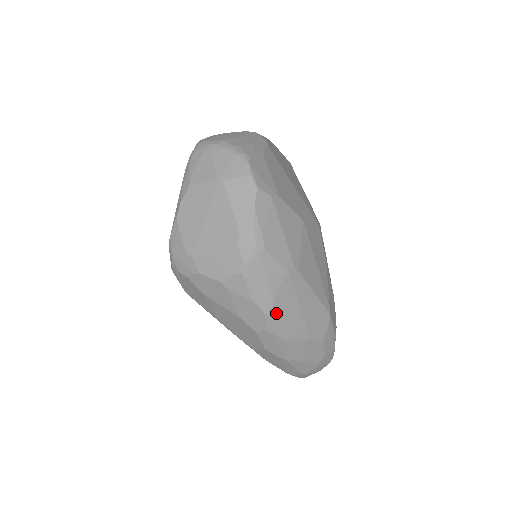
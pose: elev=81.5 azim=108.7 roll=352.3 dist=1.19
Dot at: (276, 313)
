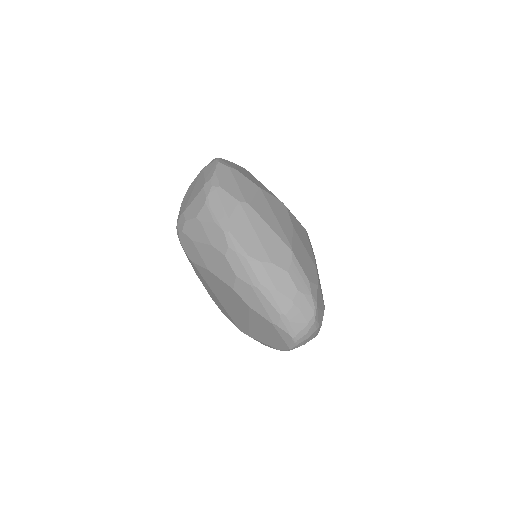
Dot at: (233, 231)
